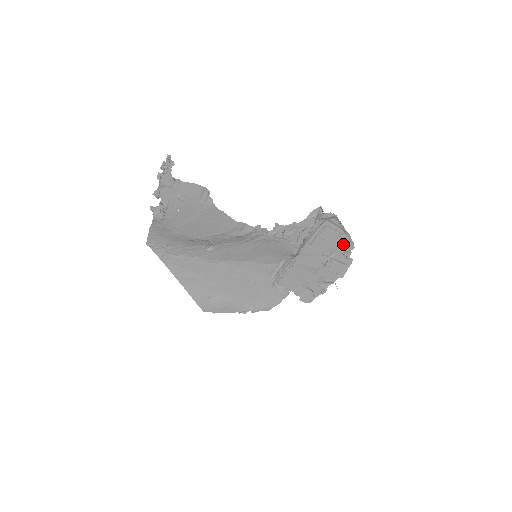
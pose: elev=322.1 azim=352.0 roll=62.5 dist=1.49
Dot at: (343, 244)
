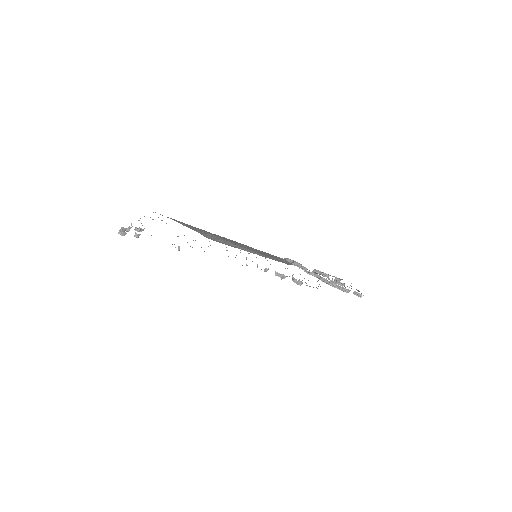
Dot at: occluded
